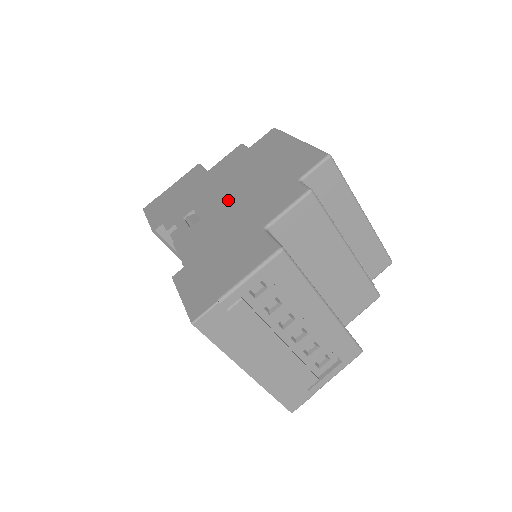
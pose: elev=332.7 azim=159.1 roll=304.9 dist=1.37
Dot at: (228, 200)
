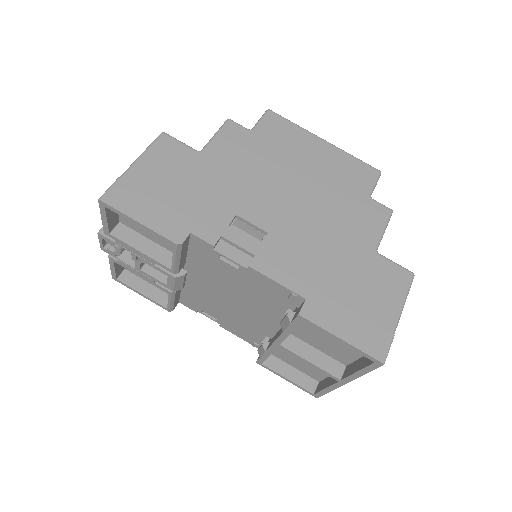
Dot at: (291, 208)
